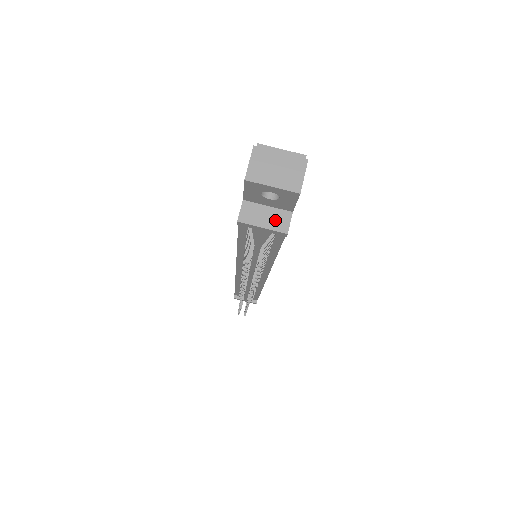
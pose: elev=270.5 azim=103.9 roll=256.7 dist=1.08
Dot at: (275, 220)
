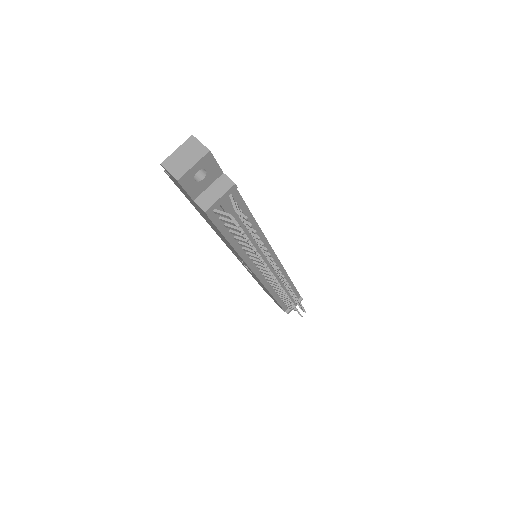
Dot at: (221, 187)
